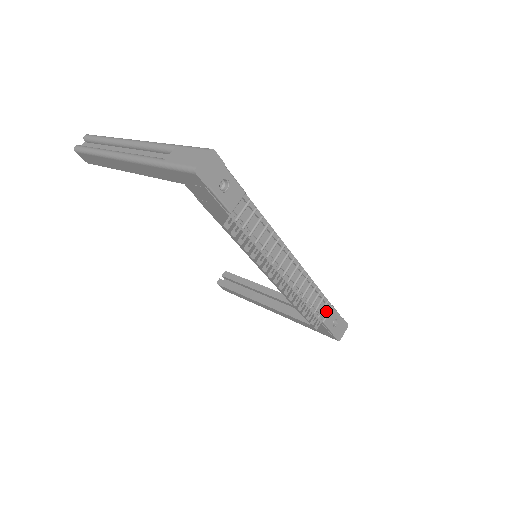
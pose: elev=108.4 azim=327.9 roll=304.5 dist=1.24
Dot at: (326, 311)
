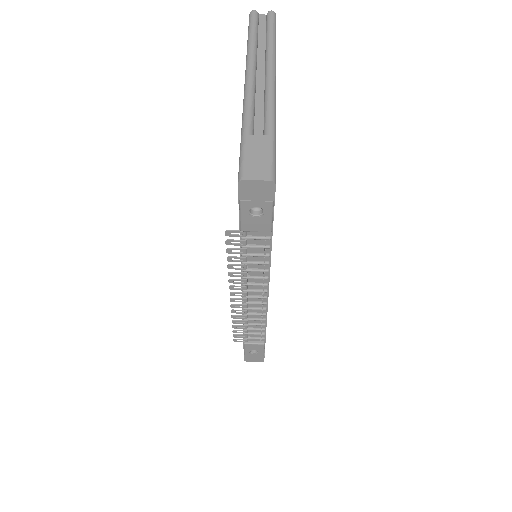
Dot at: (256, 340)
